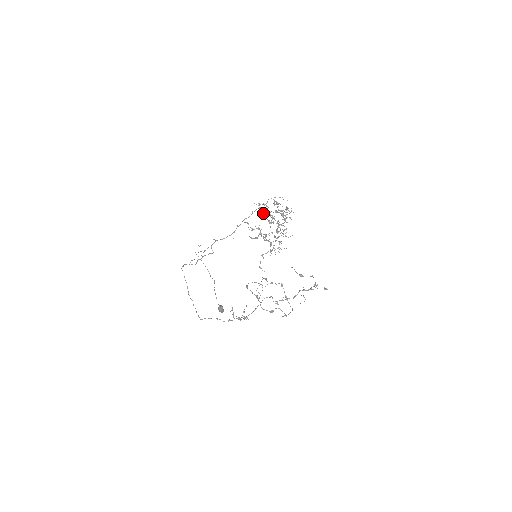
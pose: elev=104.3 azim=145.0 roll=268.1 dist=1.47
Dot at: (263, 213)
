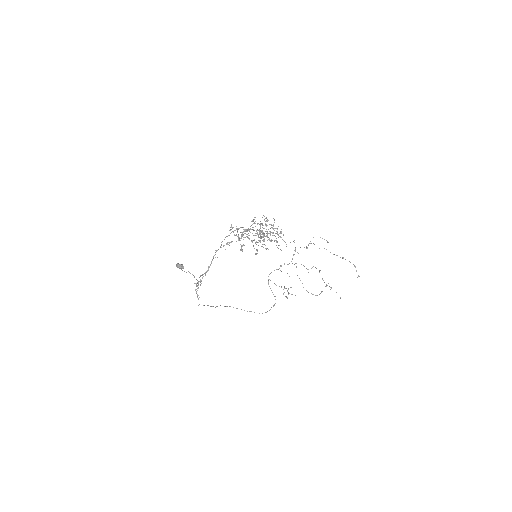
Dot at: occluded
